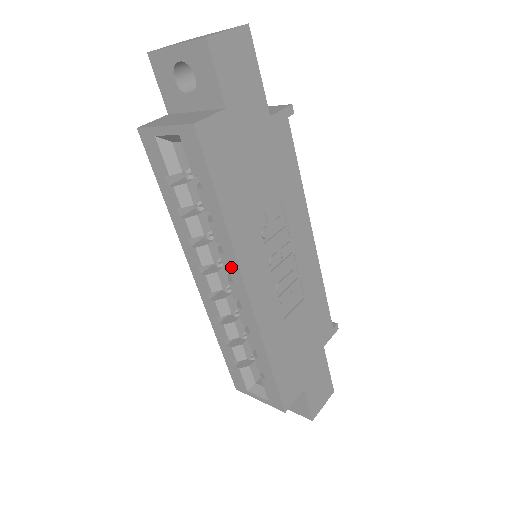
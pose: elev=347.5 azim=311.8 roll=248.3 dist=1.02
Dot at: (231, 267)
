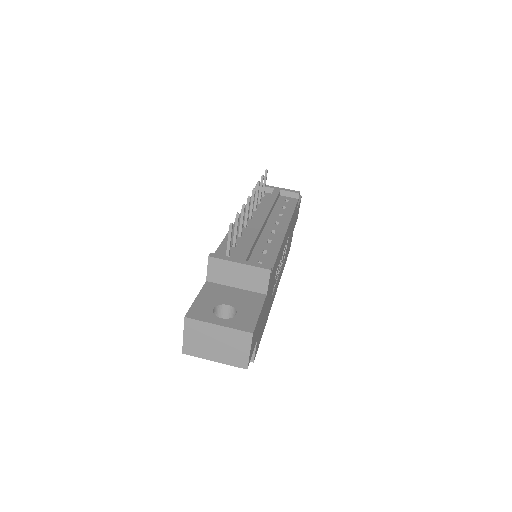
Dot at: occluded
